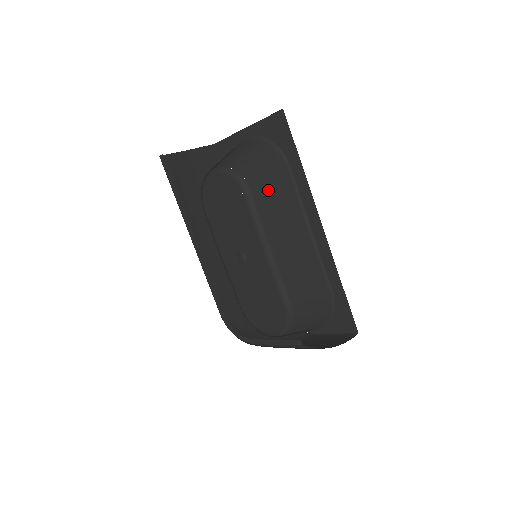
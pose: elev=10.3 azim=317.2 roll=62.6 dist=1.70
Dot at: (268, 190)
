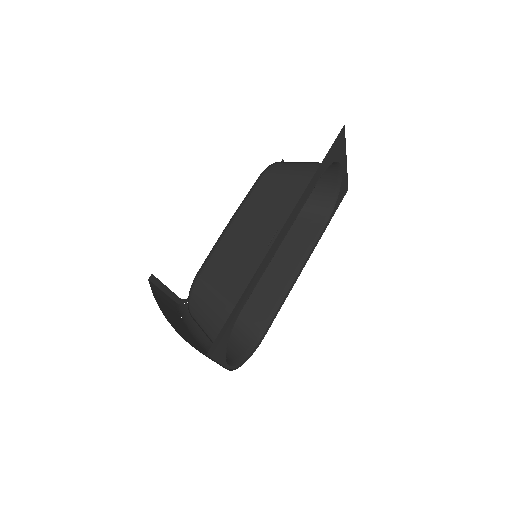
Dot at: (279, 183)
